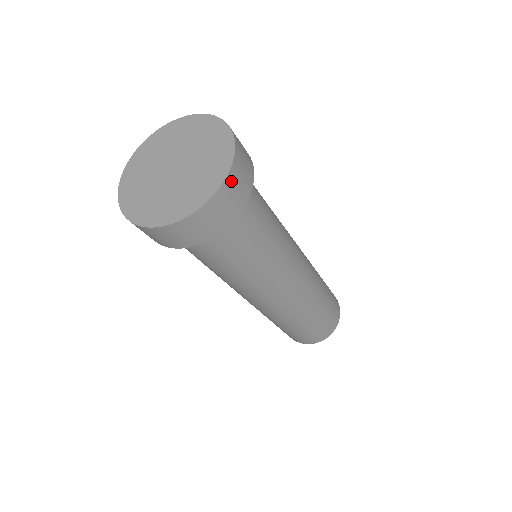
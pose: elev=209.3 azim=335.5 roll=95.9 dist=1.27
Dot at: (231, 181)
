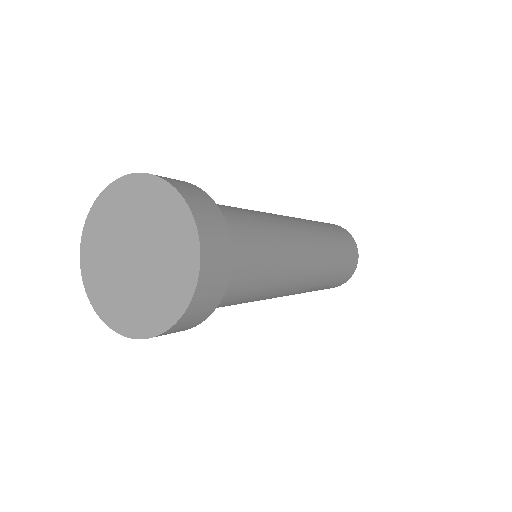
Dot at: (179, 325)
